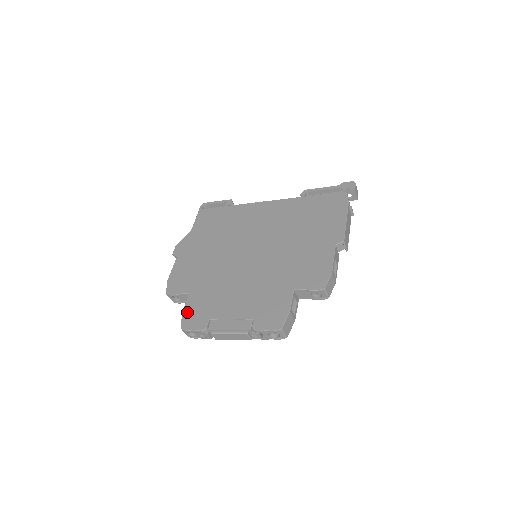
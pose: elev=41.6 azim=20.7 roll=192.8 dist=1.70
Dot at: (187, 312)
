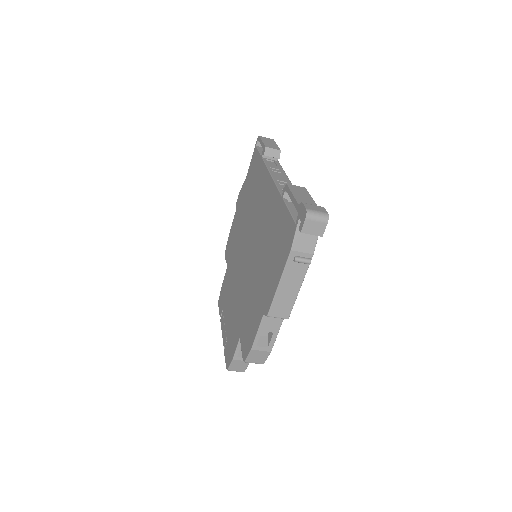
Dot at: (222, 288)
